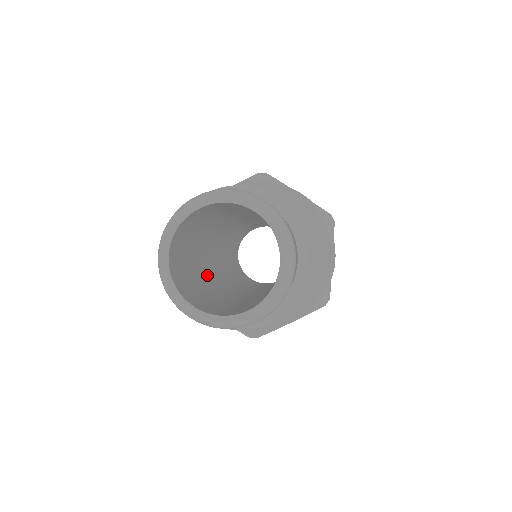
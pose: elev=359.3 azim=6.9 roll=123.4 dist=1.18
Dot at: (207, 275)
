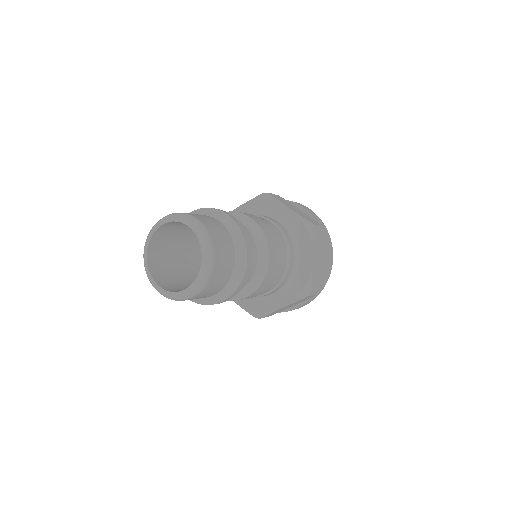
Dot at: occluded
